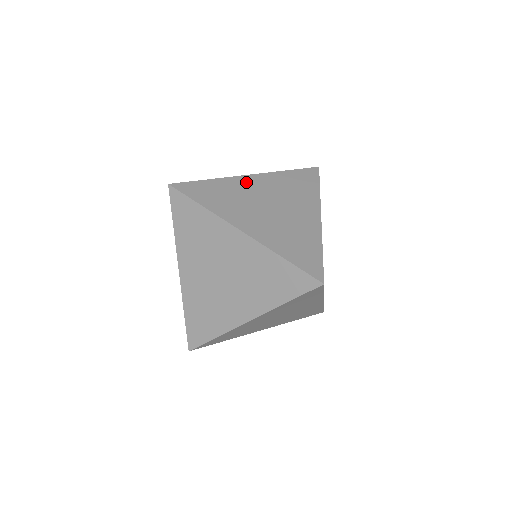
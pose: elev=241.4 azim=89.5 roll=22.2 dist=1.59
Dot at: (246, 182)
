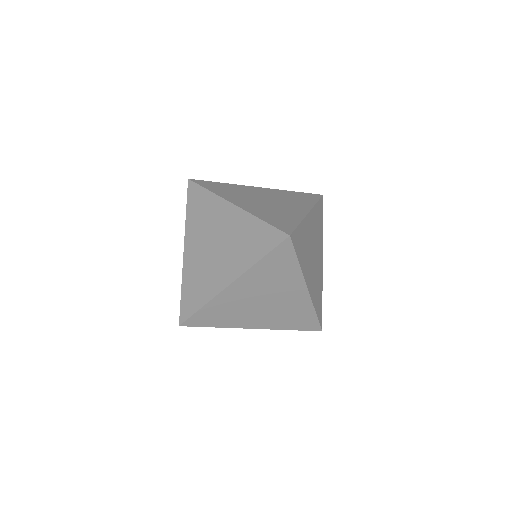
Dot at: (232, 294)
